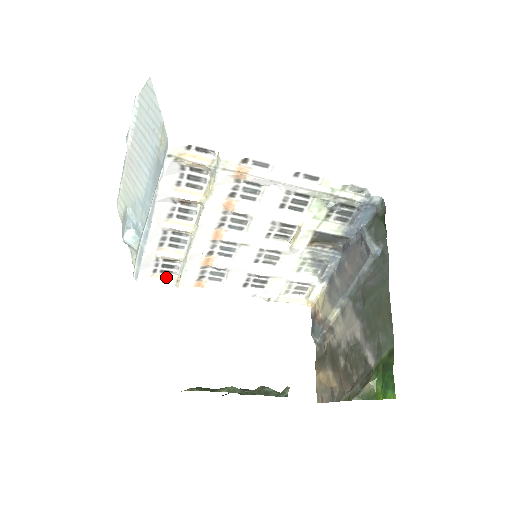
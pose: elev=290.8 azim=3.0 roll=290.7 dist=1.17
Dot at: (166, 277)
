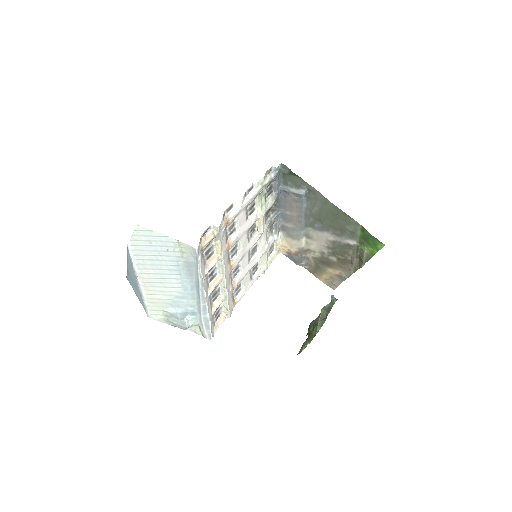
Dot at: (220, 320)
